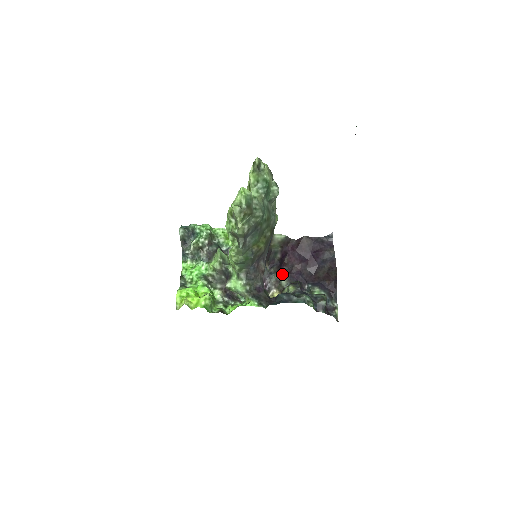
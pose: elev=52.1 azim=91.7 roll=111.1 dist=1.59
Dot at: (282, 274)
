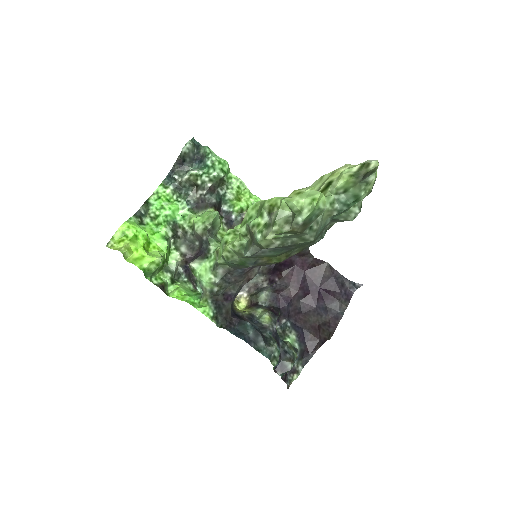
Dot at: (268, 283)
